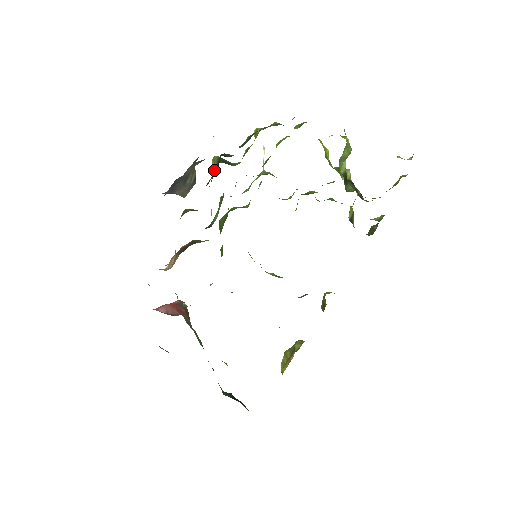
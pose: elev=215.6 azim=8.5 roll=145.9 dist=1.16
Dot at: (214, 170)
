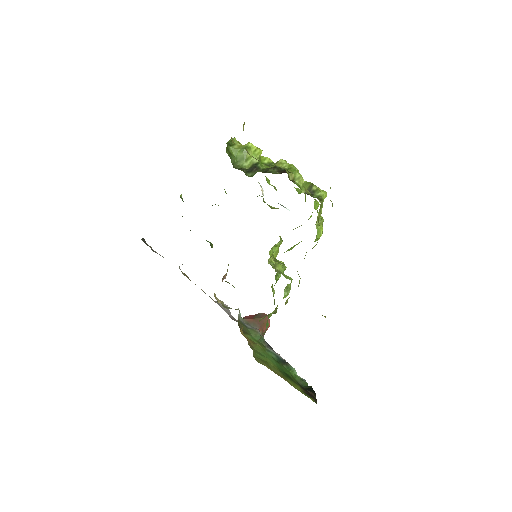
Dot at: occluded
